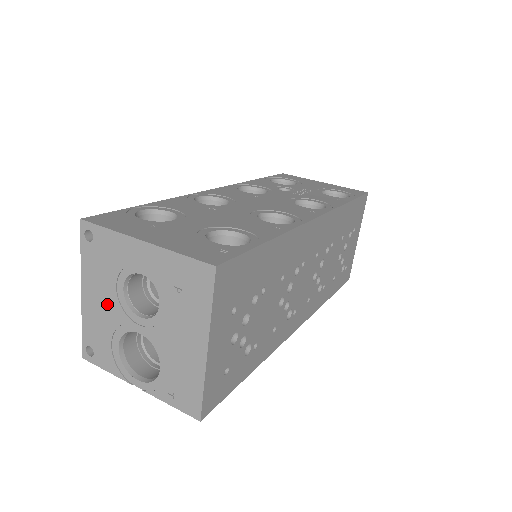
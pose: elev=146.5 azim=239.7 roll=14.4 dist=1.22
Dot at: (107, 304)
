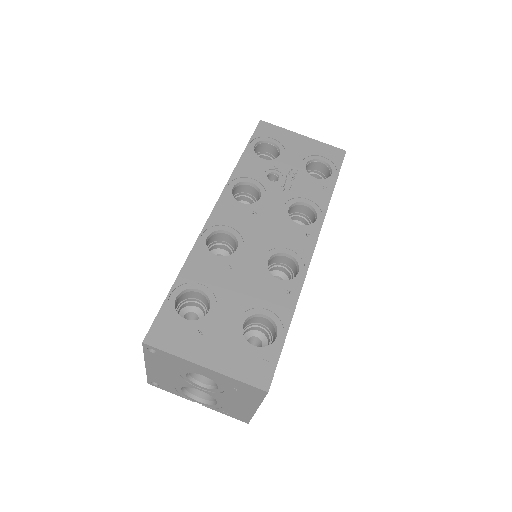
Dot at: (171, 376)
